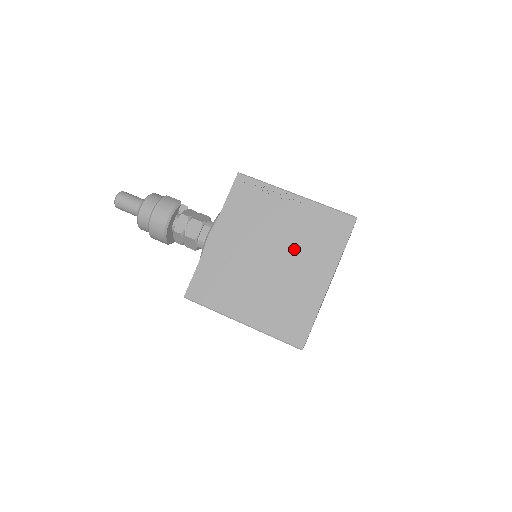
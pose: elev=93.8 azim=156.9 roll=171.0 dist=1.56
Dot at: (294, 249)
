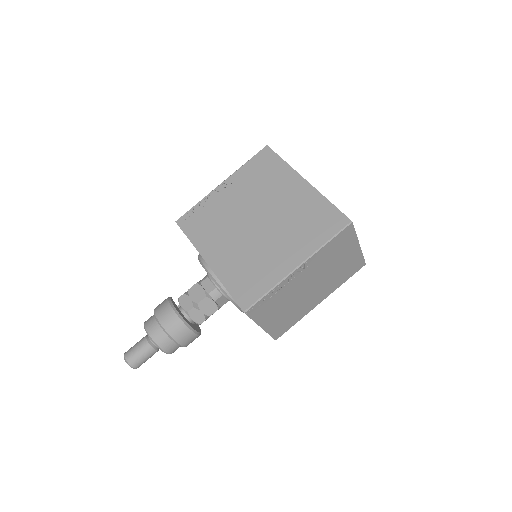
Dot at: (261, 199)
